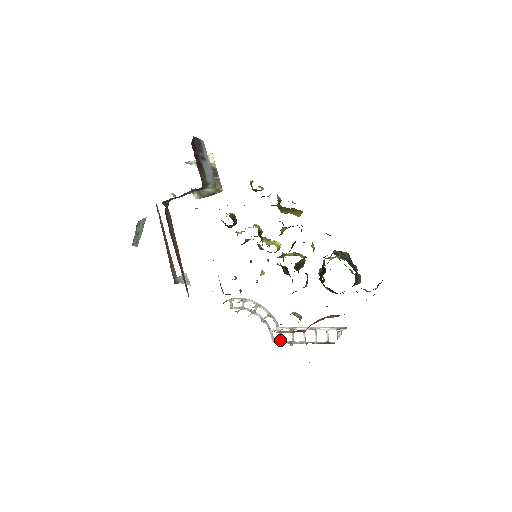
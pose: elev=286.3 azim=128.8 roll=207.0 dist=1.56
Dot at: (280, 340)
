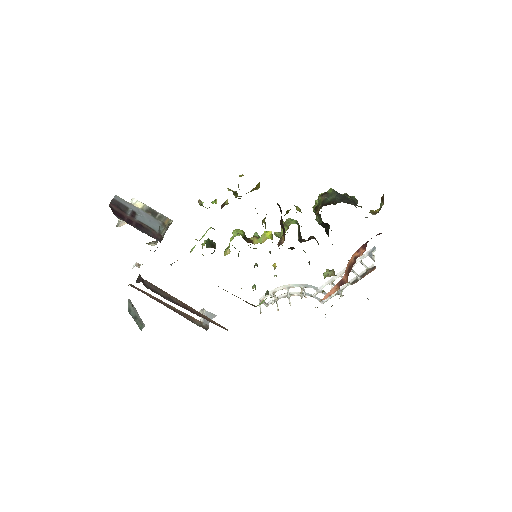
Dot at: occluded
